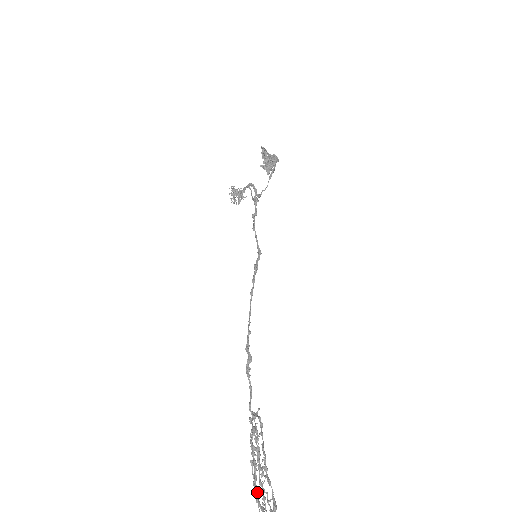
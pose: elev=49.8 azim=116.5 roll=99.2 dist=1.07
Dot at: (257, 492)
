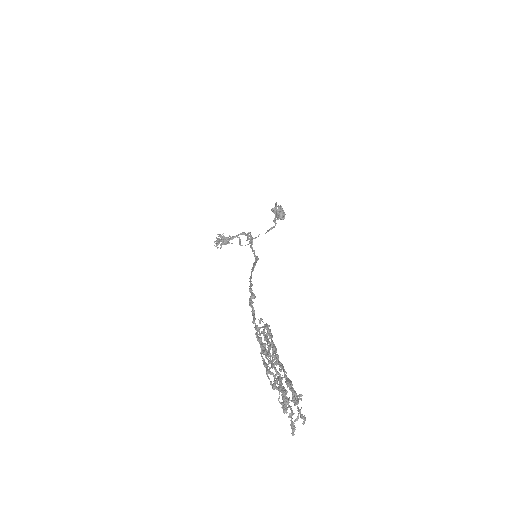
Dot at: (272, 361)
